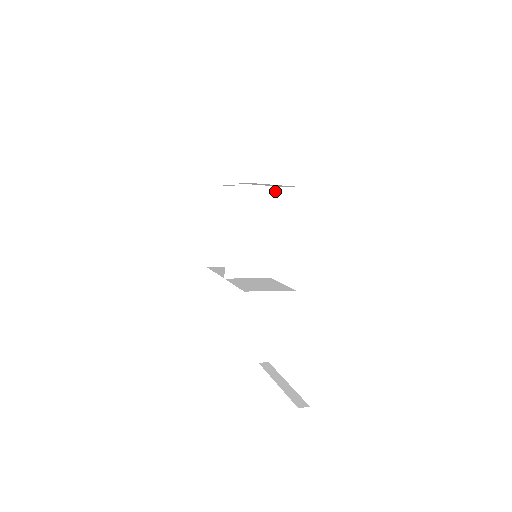
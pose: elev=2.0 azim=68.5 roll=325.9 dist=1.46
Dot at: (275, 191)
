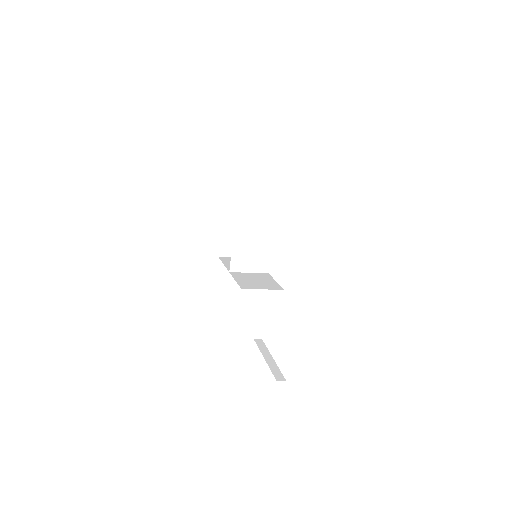
Dot at: (274, 206)
